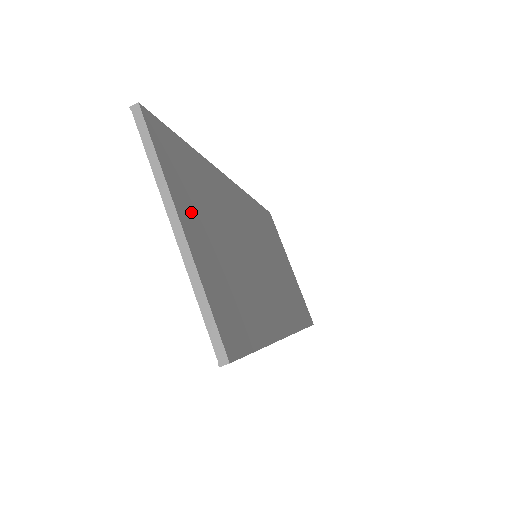
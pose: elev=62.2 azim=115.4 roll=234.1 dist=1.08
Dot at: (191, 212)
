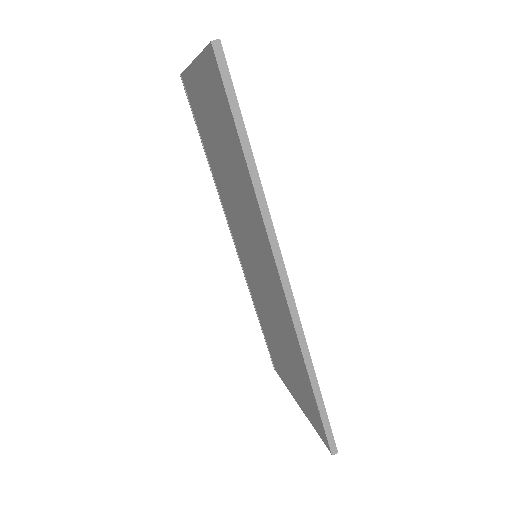
Dot at: occluded
